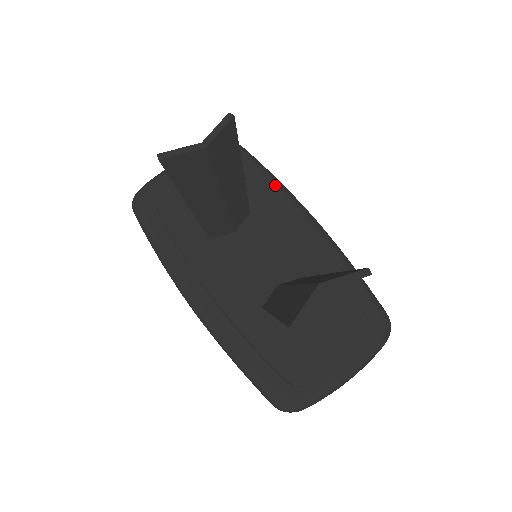
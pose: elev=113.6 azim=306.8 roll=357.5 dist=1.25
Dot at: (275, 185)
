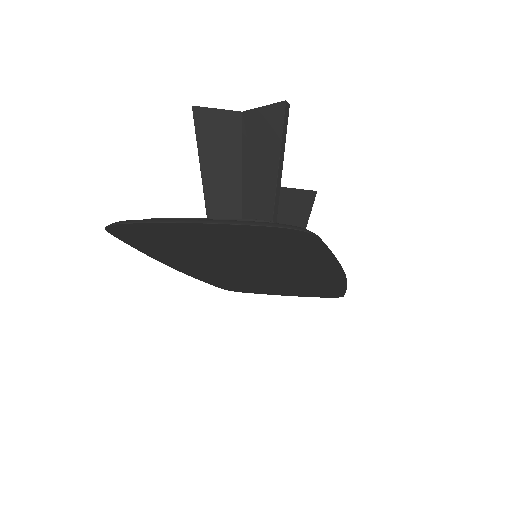
Dot at: occluded
